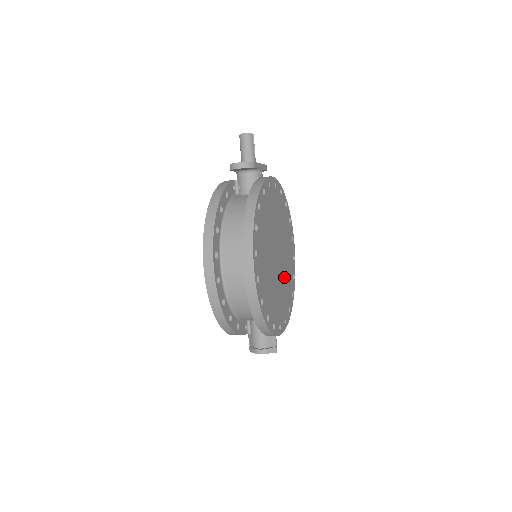
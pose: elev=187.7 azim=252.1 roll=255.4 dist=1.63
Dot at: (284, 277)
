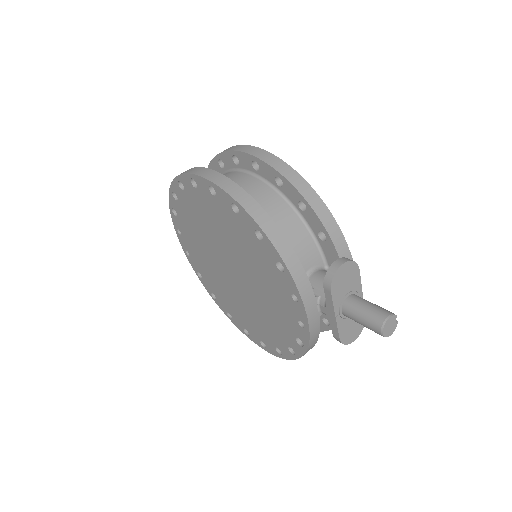
Dot at: occluded
